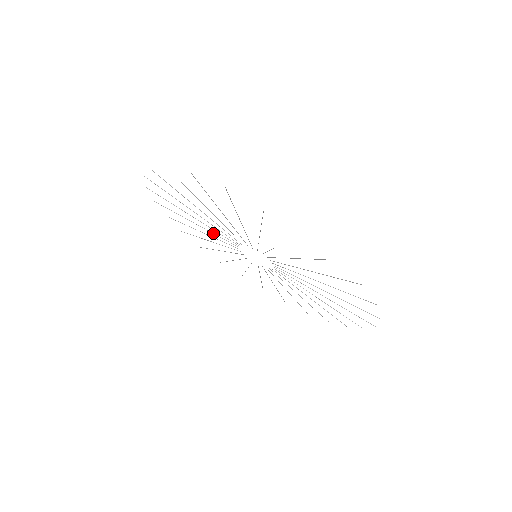
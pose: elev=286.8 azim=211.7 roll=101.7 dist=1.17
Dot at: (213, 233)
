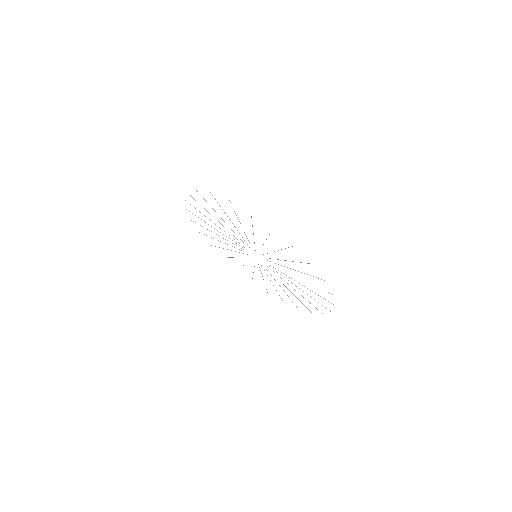
Dot at: occluded
